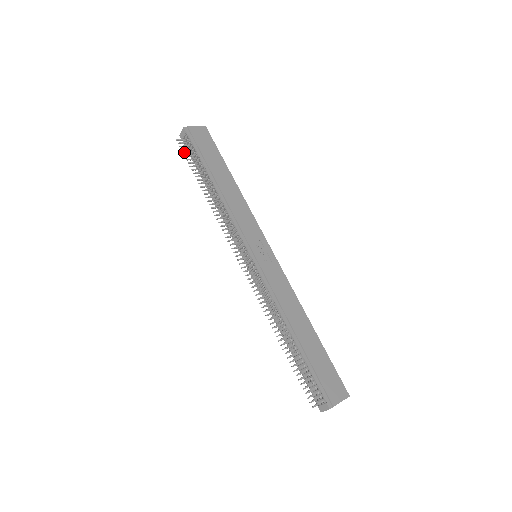
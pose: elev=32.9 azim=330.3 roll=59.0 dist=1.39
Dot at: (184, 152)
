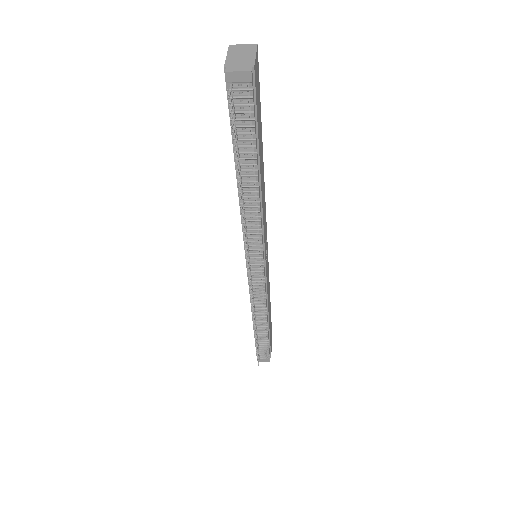
Dot at: occluded
